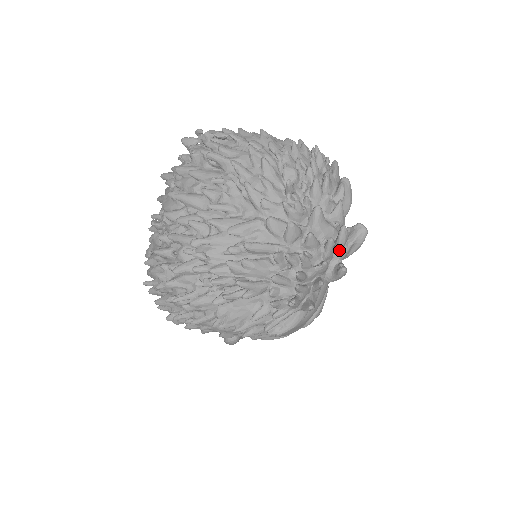
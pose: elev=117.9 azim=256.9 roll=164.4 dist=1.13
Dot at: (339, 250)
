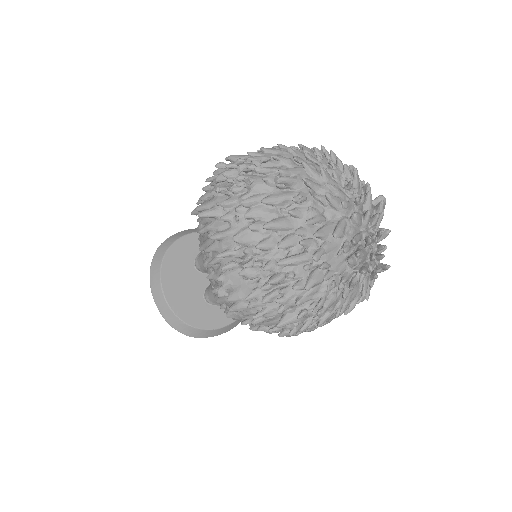
Dot at: occluded
